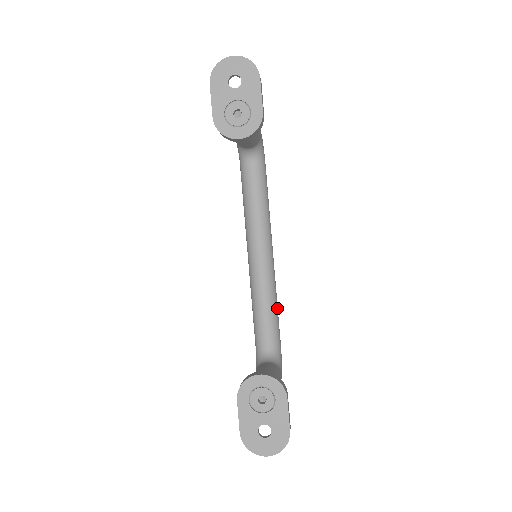
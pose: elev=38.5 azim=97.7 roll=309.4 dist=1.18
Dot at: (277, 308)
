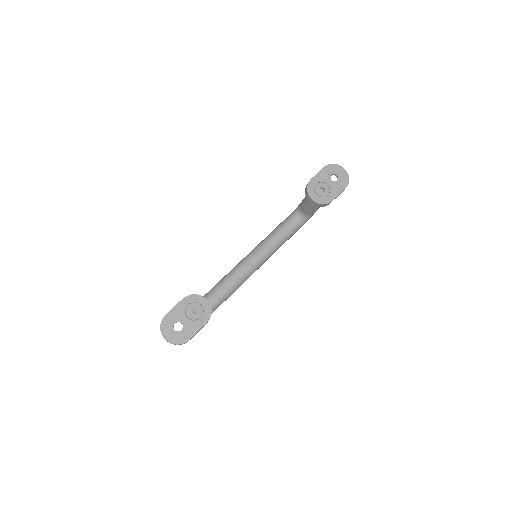
Dot at: occluded
